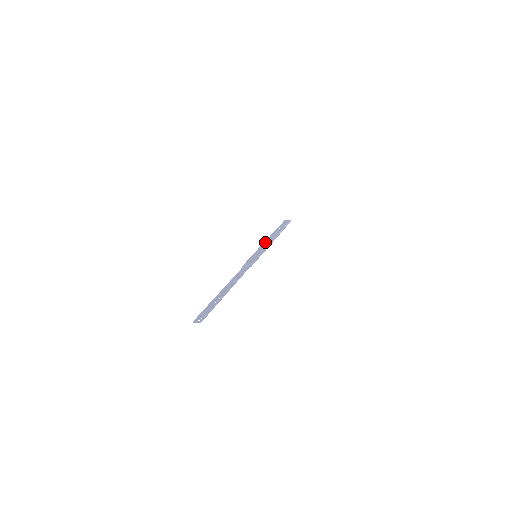
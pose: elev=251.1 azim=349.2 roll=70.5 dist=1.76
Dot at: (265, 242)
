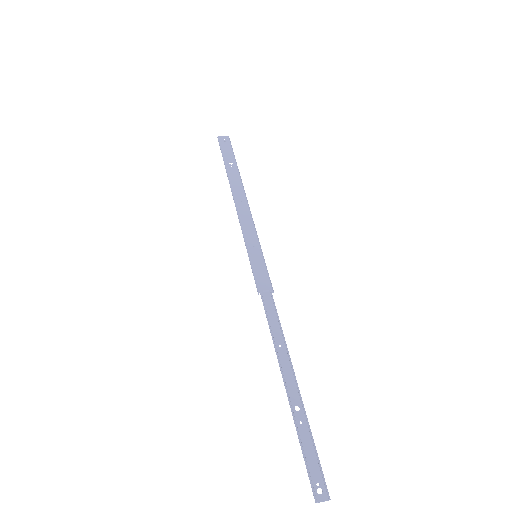
Dot at: (241, 211)
